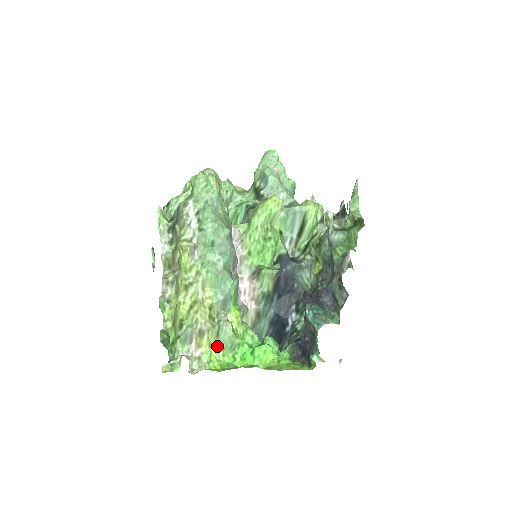
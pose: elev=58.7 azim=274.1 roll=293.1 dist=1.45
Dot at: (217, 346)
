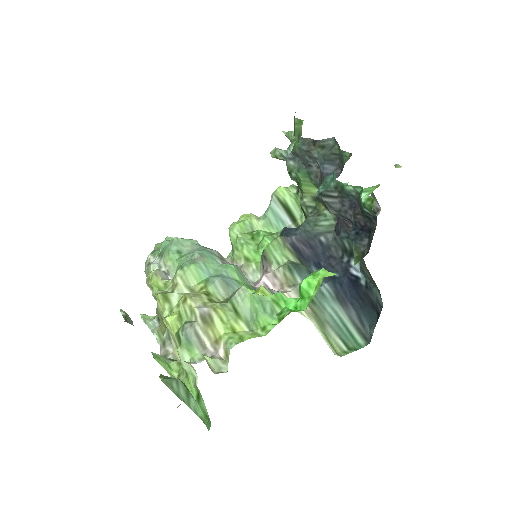
Dot at: (249, 330)
